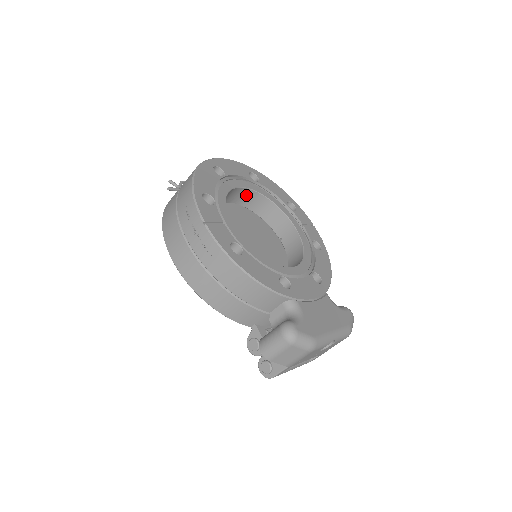
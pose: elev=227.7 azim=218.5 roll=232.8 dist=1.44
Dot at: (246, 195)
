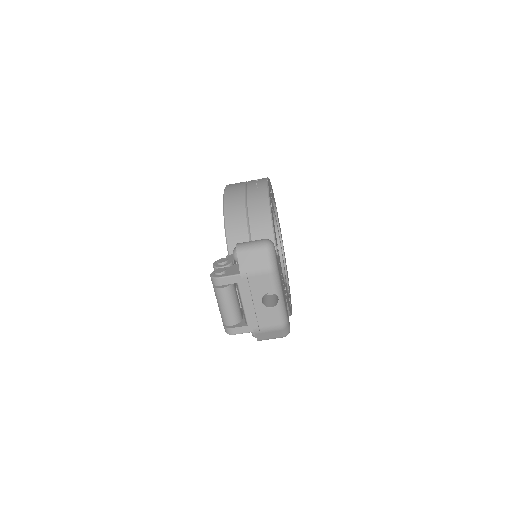
Dot at: occluded
